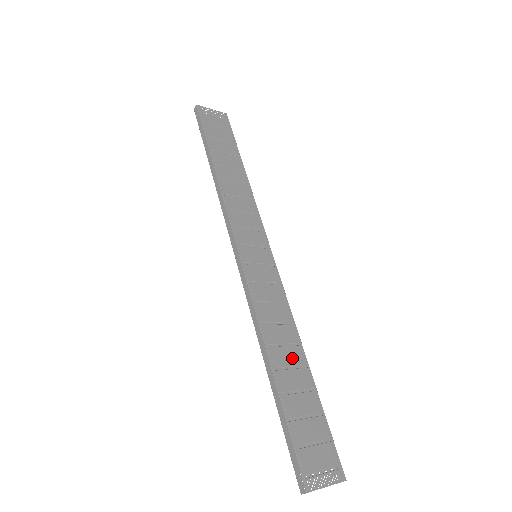
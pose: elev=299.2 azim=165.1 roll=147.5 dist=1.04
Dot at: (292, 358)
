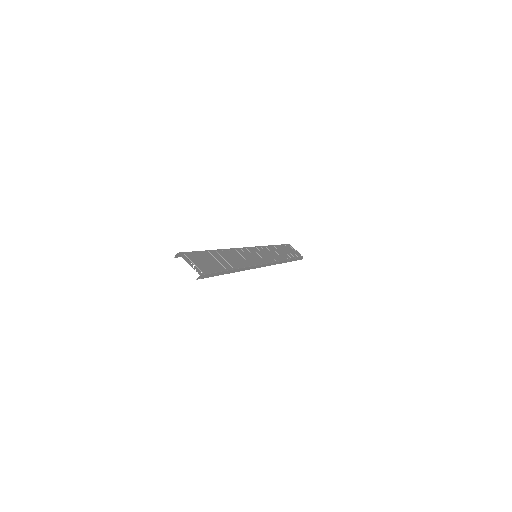
Dot at: (229, 261)
